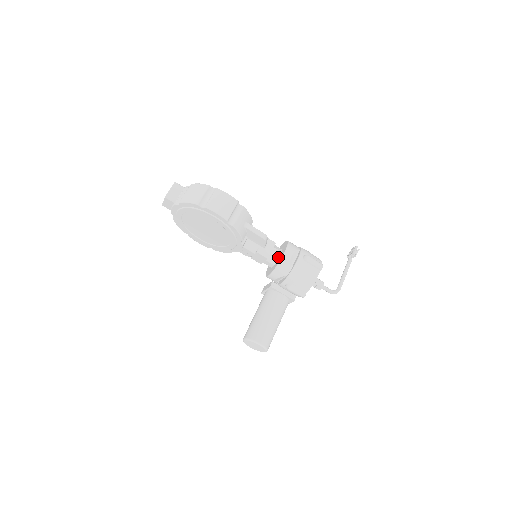
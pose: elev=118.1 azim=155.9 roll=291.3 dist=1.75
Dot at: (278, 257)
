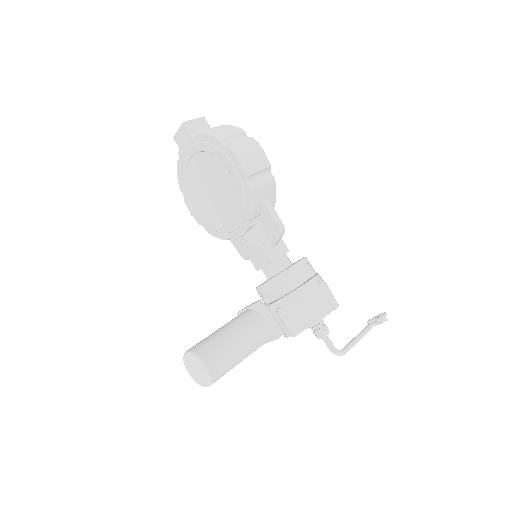
Dot at: (285, 268)
